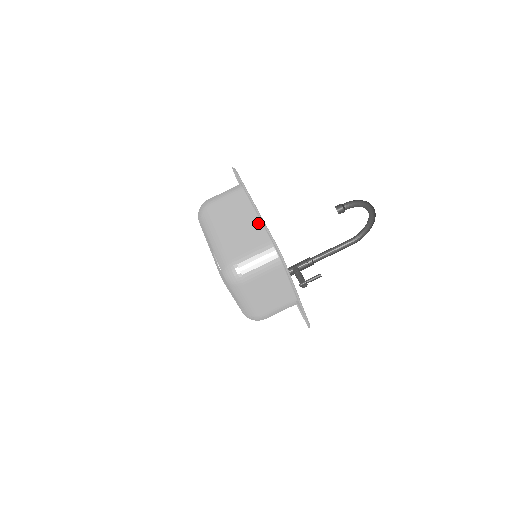
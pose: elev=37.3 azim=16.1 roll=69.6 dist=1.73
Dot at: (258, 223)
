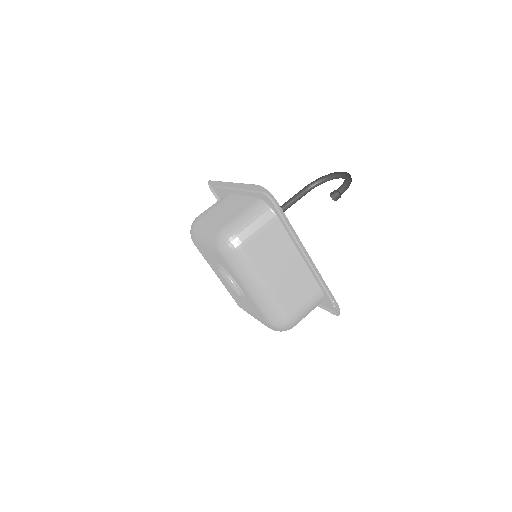
Dot at: (304, 268)
